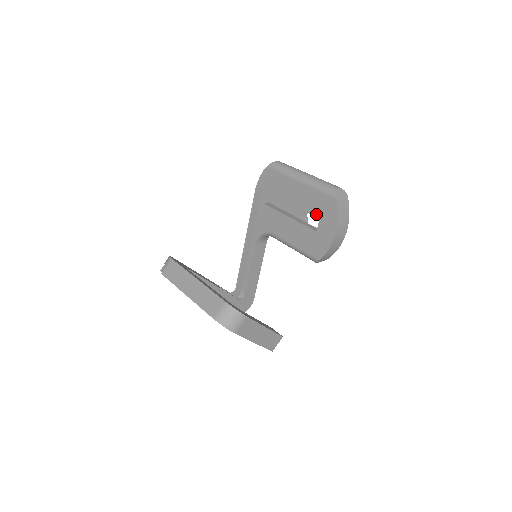
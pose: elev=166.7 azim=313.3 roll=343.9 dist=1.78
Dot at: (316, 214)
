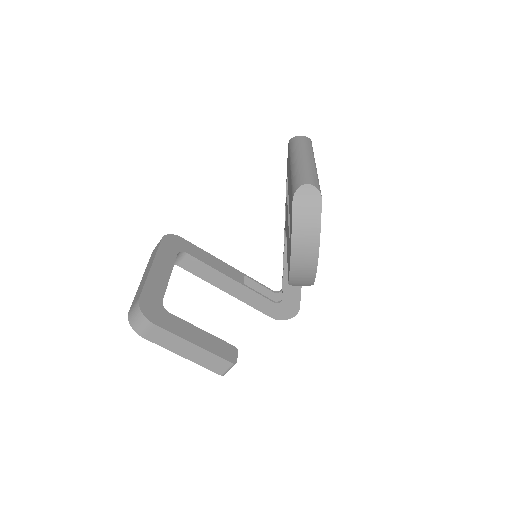
Dot at: occluded
